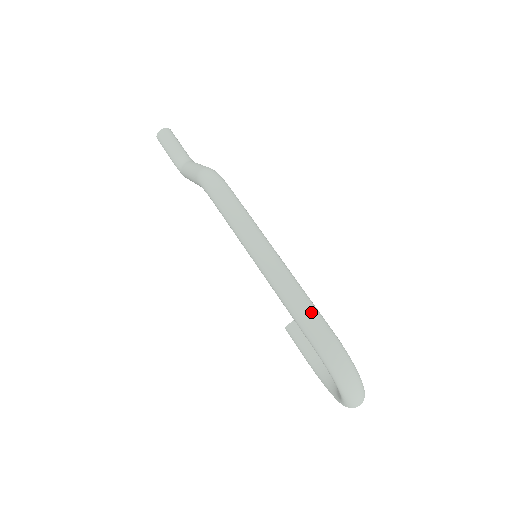
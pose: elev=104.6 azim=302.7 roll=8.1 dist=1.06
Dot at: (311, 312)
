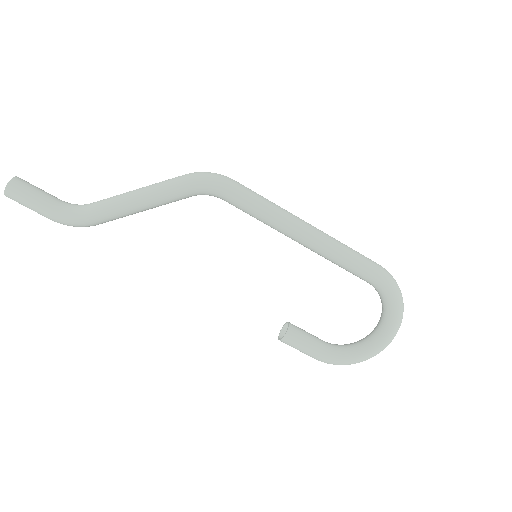
Dot at: (359, 253)
